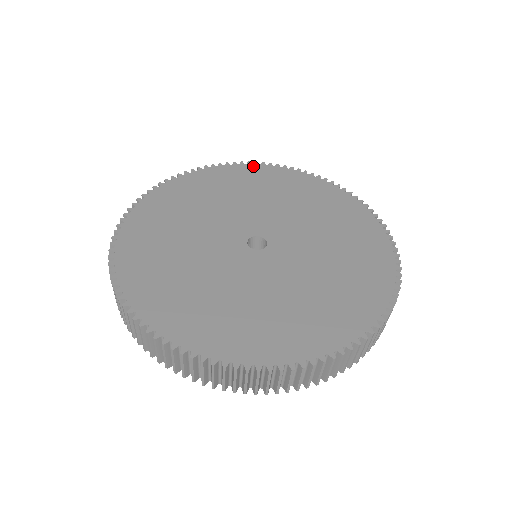
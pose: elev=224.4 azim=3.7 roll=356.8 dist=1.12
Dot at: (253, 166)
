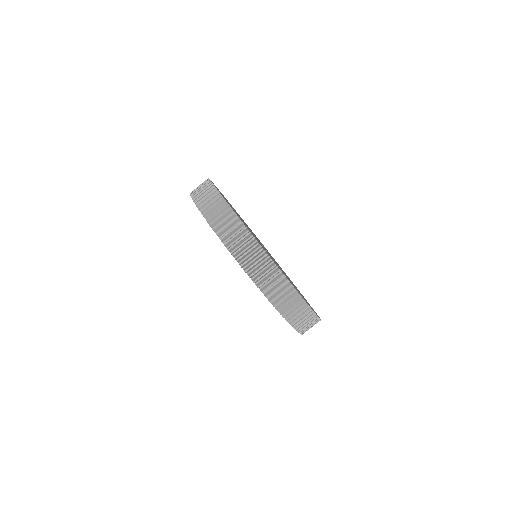
Dot at: occluded
